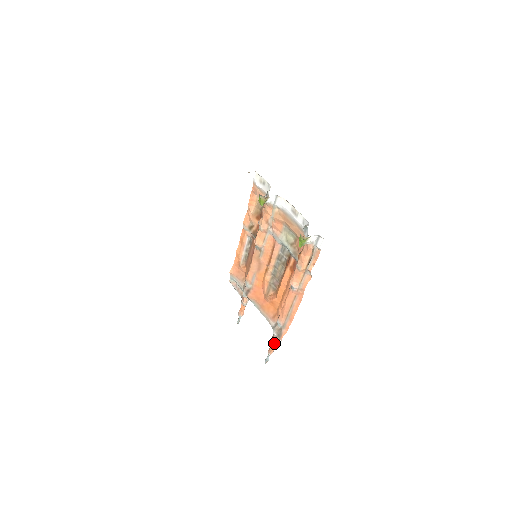
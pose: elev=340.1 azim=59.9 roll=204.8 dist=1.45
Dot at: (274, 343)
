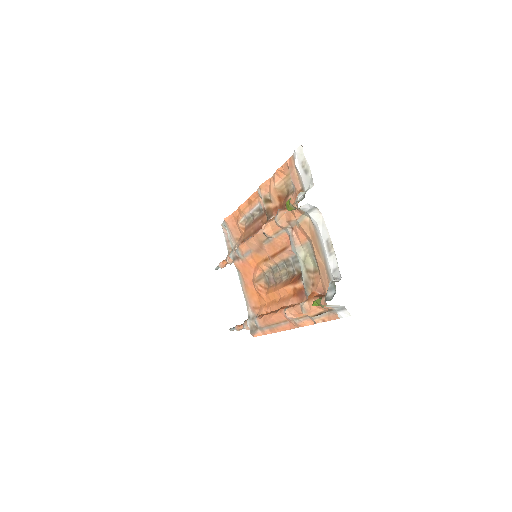
Dot at: (245, 328)
